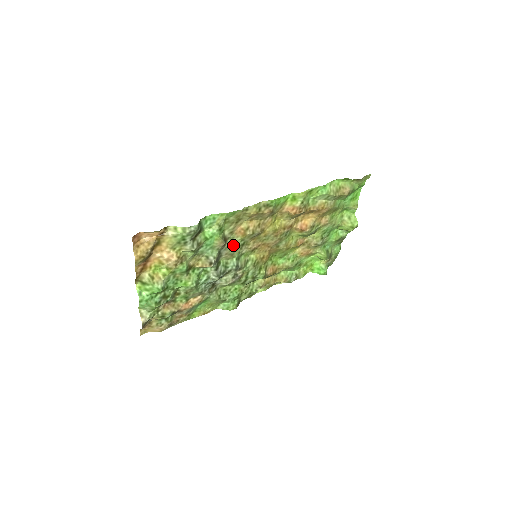
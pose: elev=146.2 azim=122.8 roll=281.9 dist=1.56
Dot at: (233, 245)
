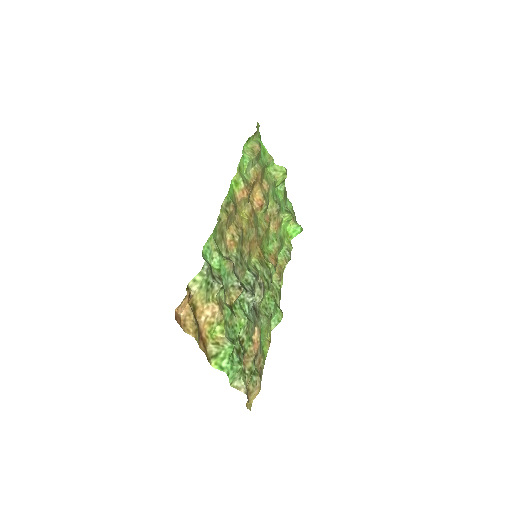
Dot at: (237, 260)
